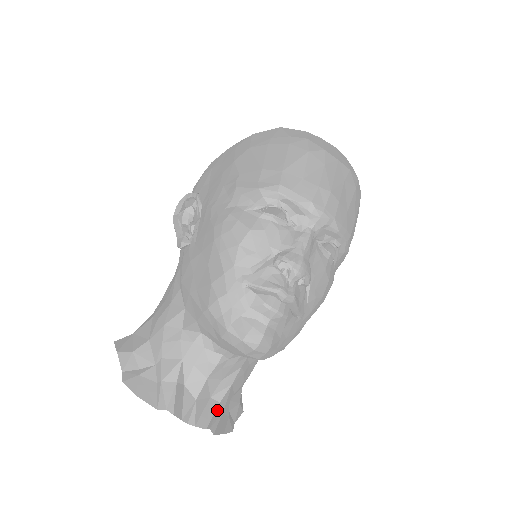
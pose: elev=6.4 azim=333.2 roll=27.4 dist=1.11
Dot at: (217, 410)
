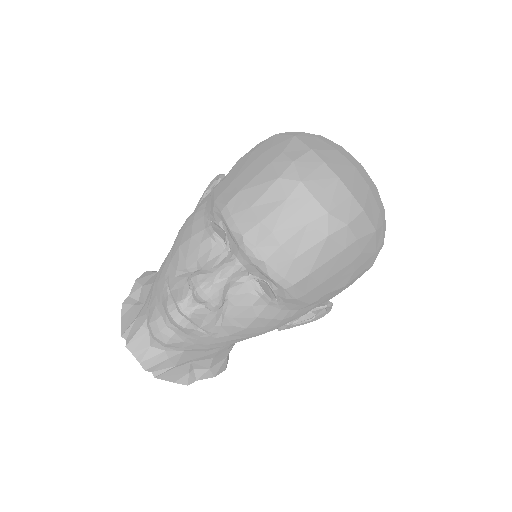
Dot at: (164, 363)
